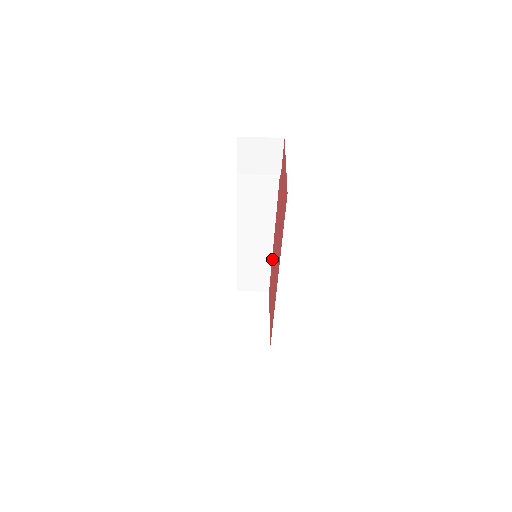
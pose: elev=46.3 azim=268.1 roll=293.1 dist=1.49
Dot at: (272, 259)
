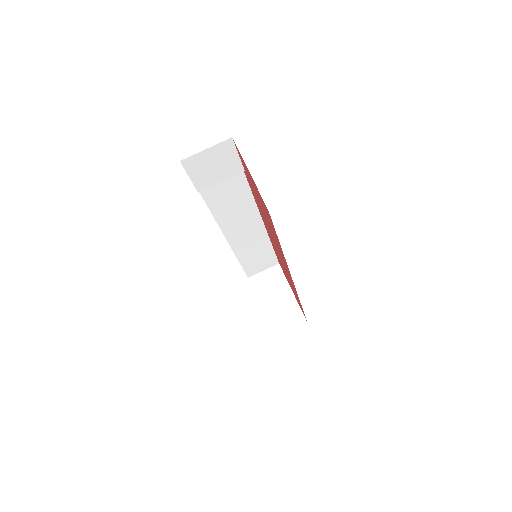
Dot at: occluded
